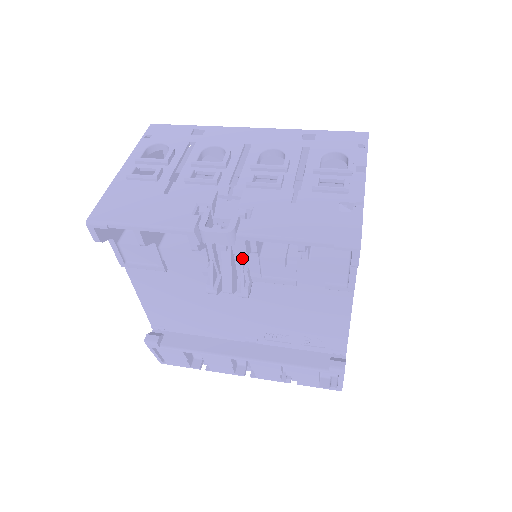
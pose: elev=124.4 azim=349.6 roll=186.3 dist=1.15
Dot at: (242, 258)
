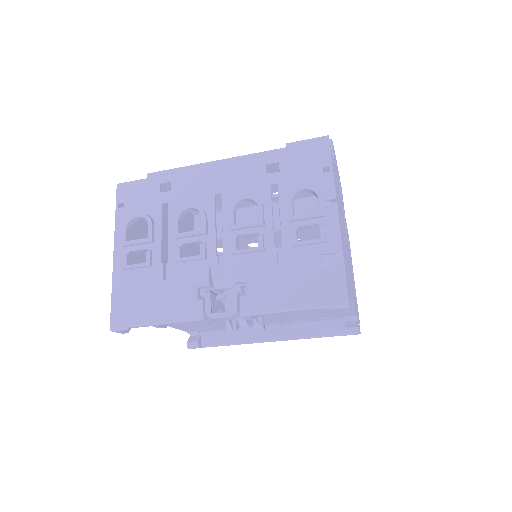
Dot at: occluded
